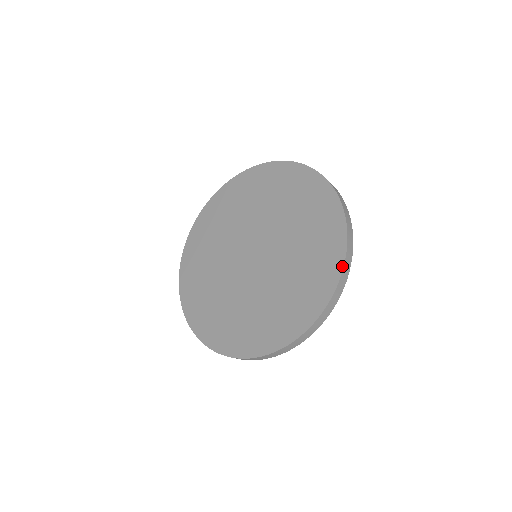
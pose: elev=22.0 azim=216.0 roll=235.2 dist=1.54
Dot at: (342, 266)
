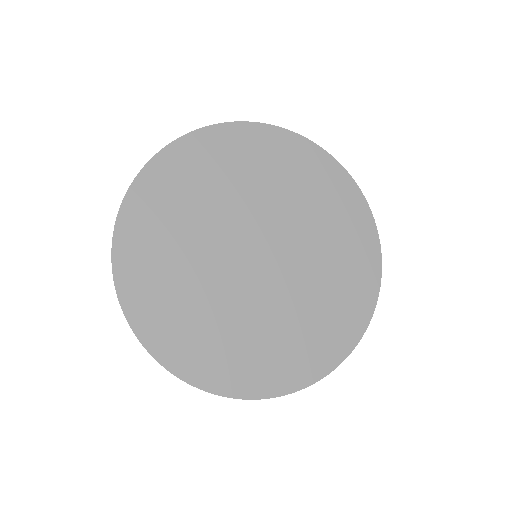
Dot at: (362, 194)
